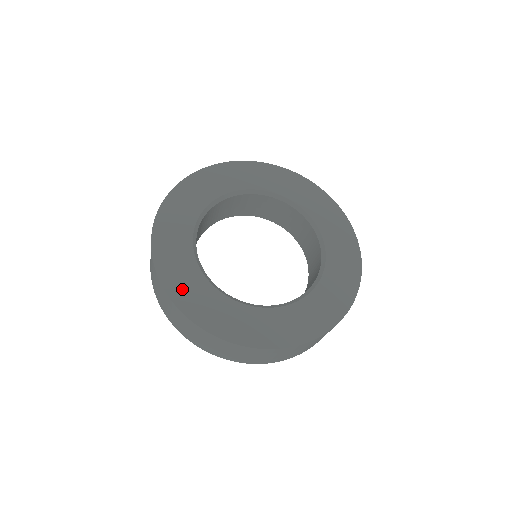
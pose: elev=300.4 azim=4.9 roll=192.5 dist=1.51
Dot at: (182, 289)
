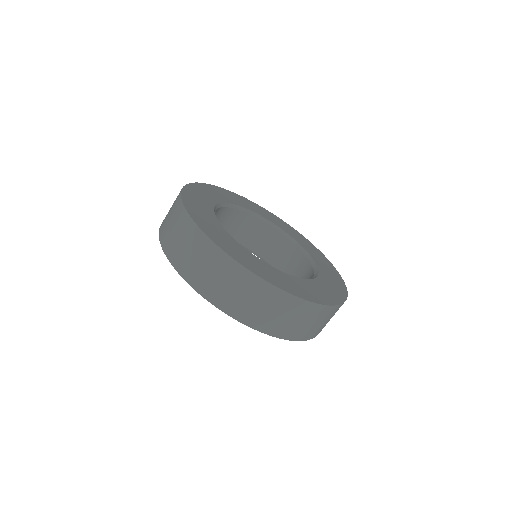
Dot at: (233, 250)
